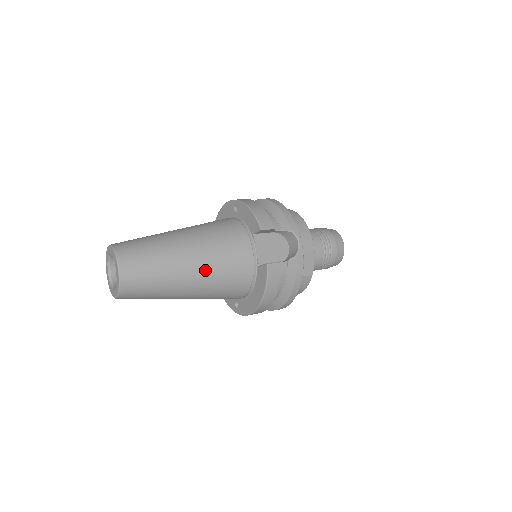
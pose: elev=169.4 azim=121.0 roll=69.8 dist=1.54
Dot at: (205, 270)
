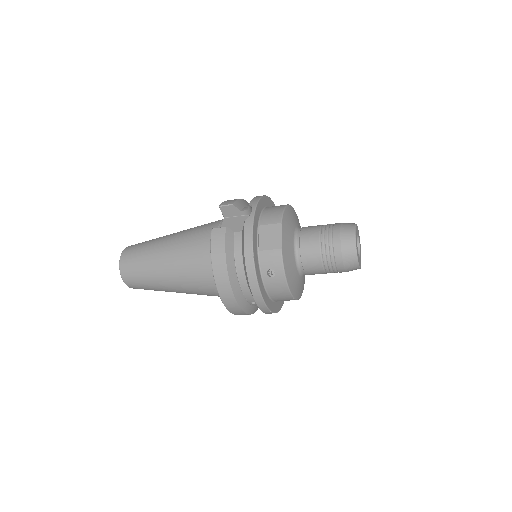
Dot at: (175, 249)
